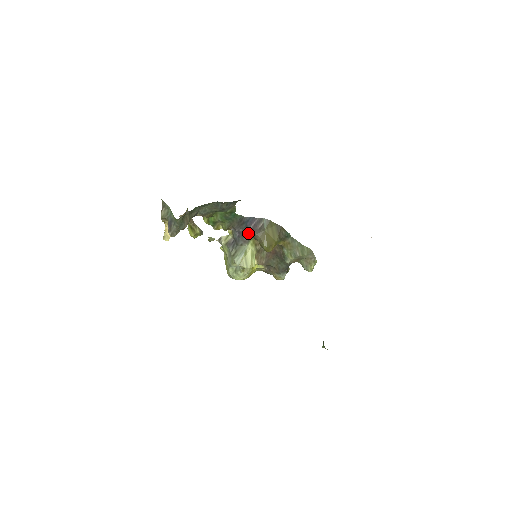
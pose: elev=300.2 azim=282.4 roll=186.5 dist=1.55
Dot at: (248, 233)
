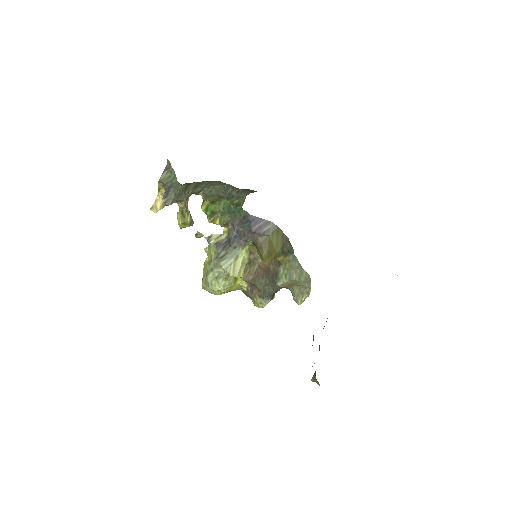
Dot at: (248, 235)
